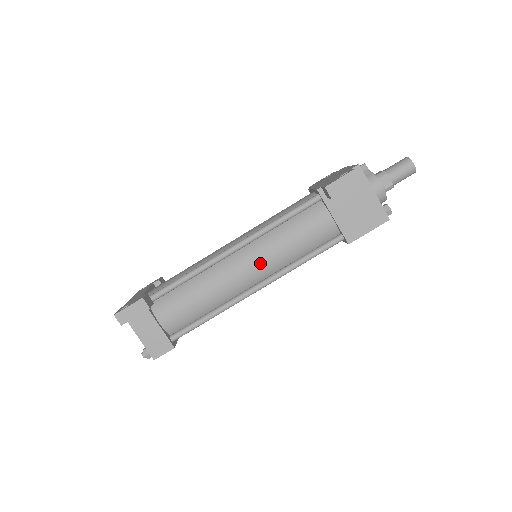
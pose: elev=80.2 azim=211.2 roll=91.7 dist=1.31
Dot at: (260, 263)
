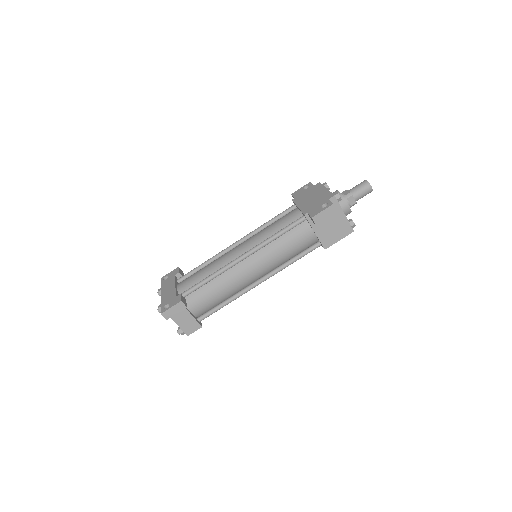
Dot at: (262, 266)
